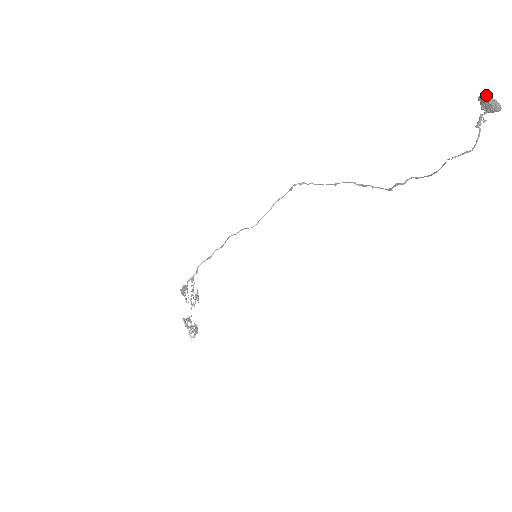
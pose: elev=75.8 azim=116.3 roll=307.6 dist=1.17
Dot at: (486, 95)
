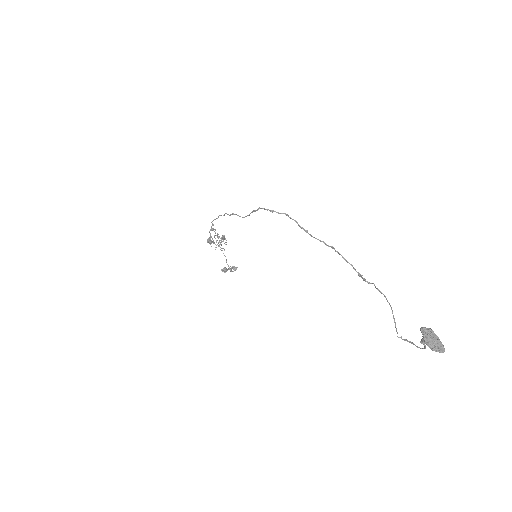
Dot at: (427, 338)
